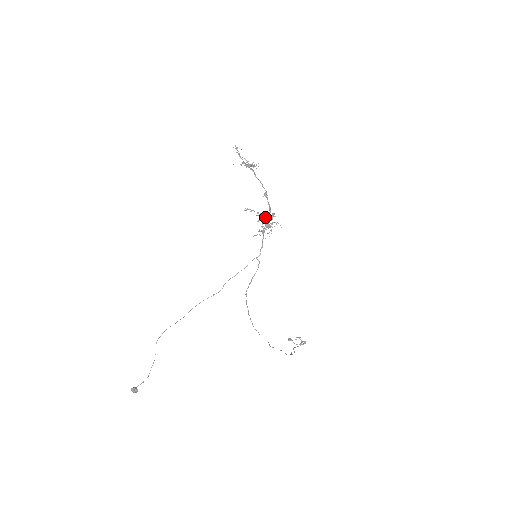
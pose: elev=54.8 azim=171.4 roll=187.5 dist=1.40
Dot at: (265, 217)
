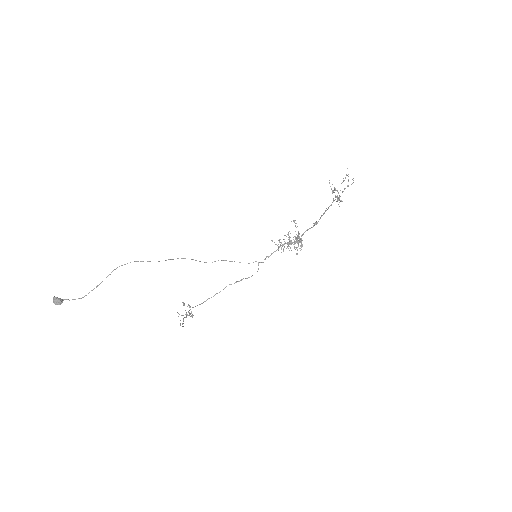
Dot at: occluded
